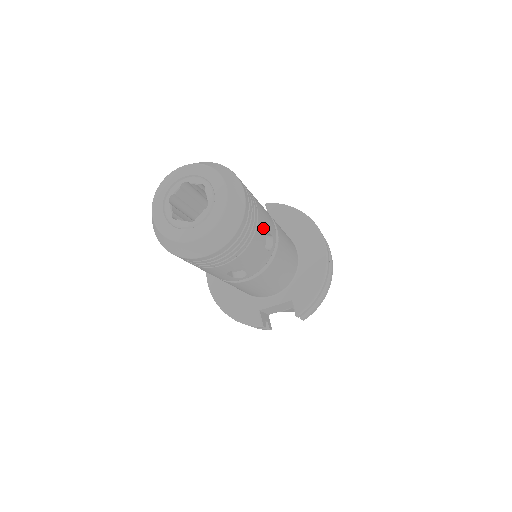
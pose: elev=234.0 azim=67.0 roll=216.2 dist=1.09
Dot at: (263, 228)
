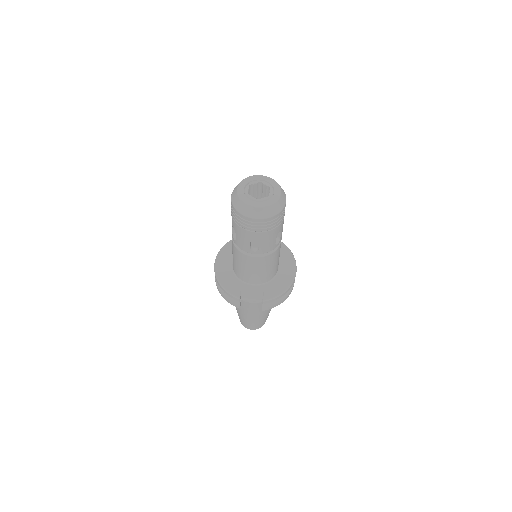
Dot at: (281, 228)
